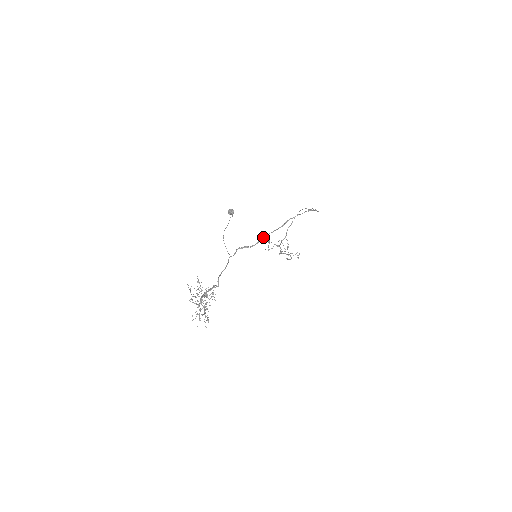
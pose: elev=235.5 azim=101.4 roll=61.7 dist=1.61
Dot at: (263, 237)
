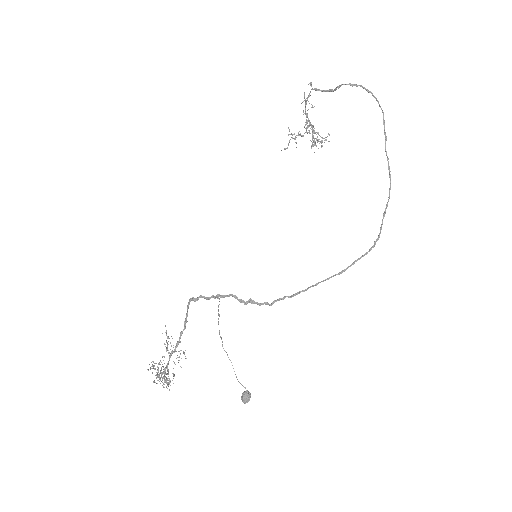
Dot at: occluded
